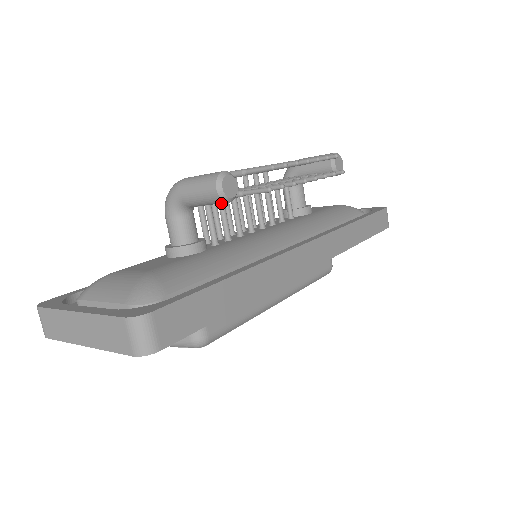
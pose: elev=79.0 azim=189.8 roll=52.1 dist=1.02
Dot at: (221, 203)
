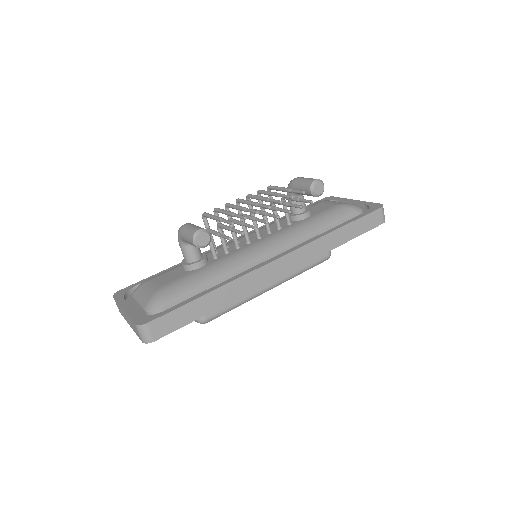
Dot at: (219, 230)
